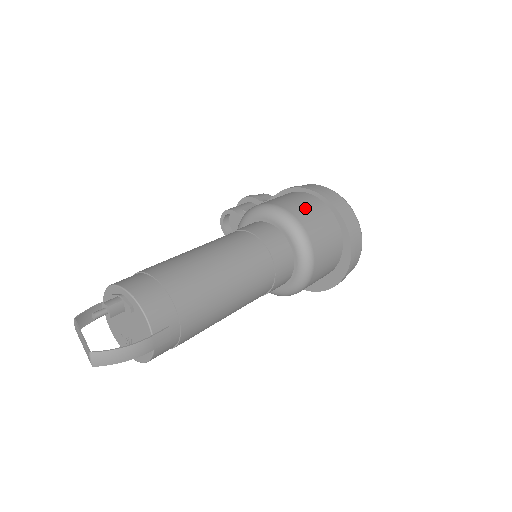
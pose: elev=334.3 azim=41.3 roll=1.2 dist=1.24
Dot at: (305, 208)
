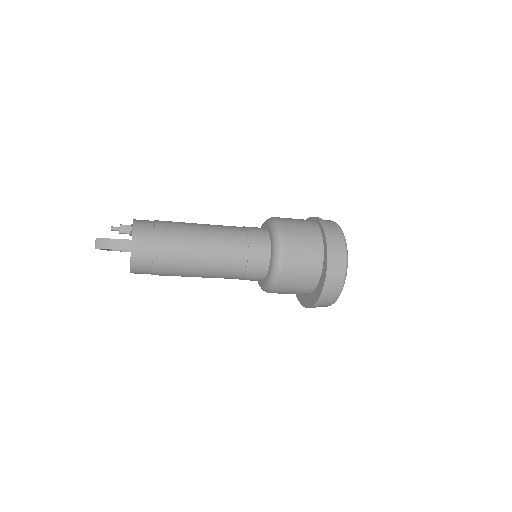
Dot at: (294, 220)
